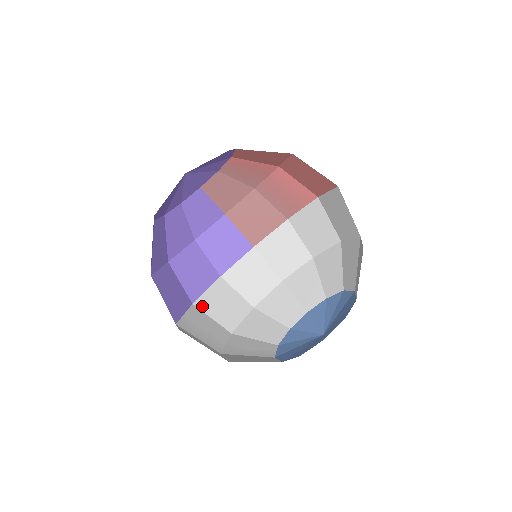
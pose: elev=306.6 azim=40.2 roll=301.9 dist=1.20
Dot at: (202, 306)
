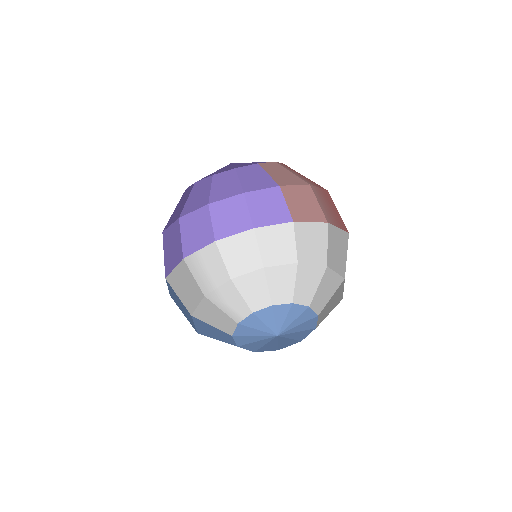
Dot at: (222, 246)
